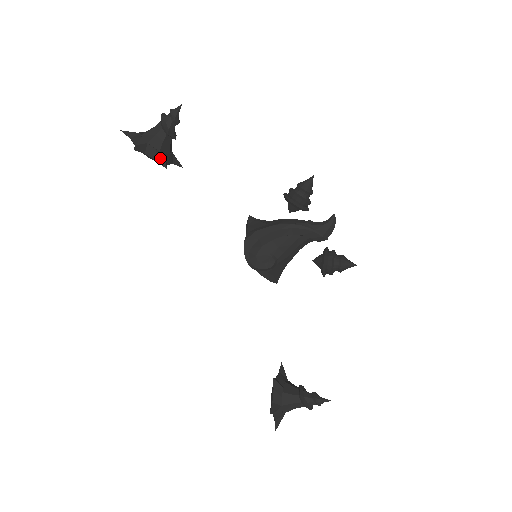
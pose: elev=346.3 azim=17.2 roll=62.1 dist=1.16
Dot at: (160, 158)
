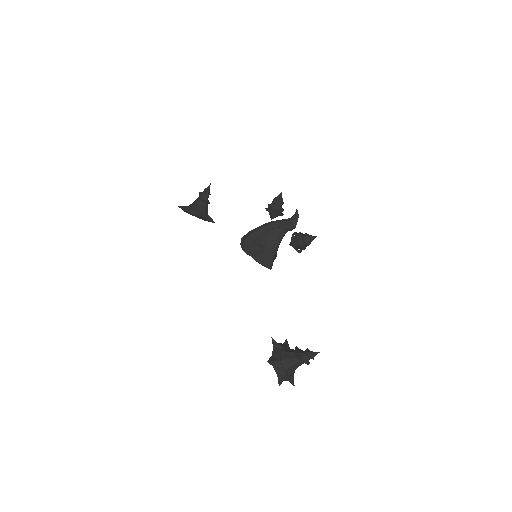
Dot at: (198, 214)
